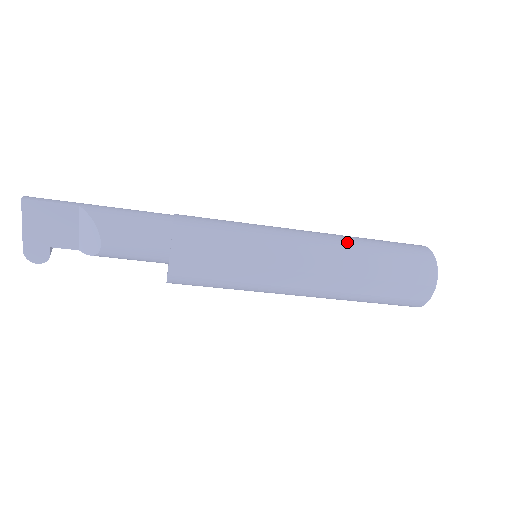
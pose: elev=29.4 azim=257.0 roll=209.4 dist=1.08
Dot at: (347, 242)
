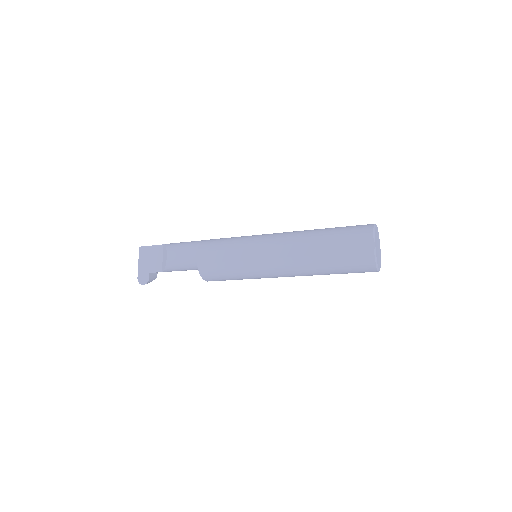
Dot at: occluded
